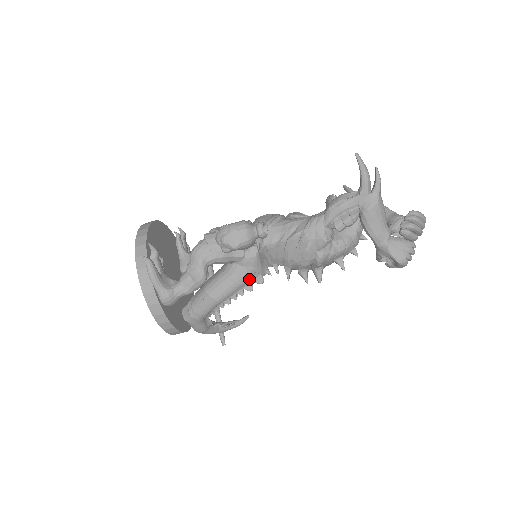
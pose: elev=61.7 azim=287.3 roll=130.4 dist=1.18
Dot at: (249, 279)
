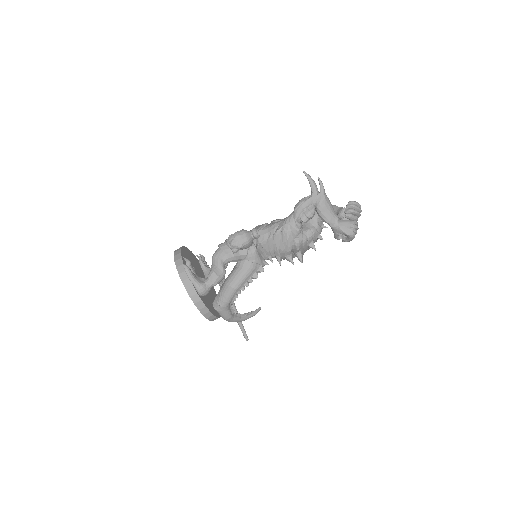
Dot at: (254, 269)
